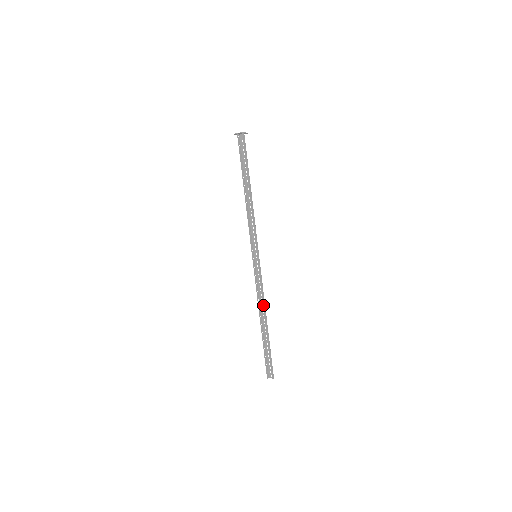
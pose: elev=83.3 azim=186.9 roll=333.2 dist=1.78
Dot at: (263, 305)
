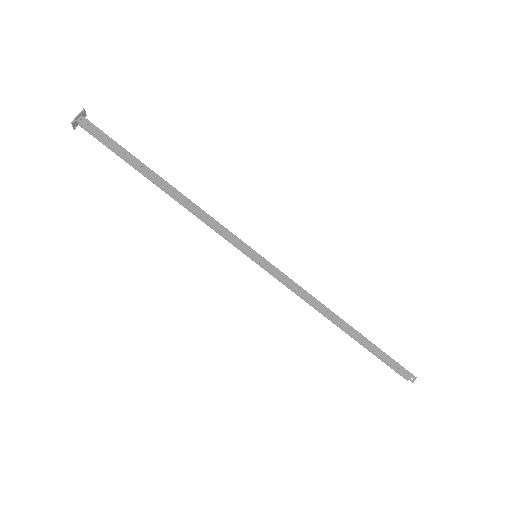
Dot at: occluded
